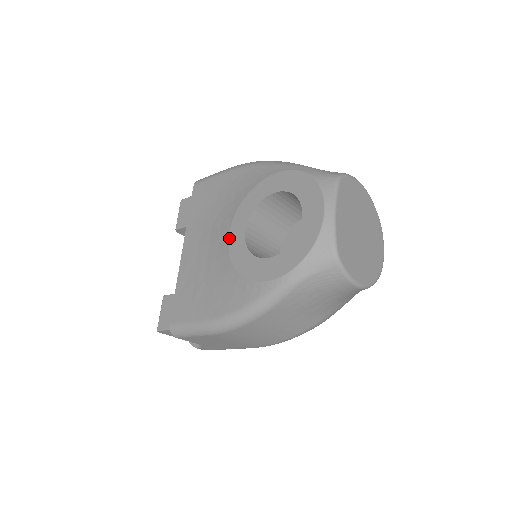
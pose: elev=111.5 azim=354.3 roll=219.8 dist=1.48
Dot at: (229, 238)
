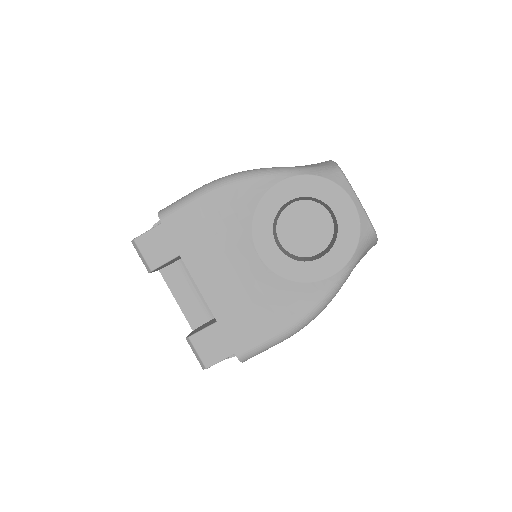
Dot at: (261, 257)
